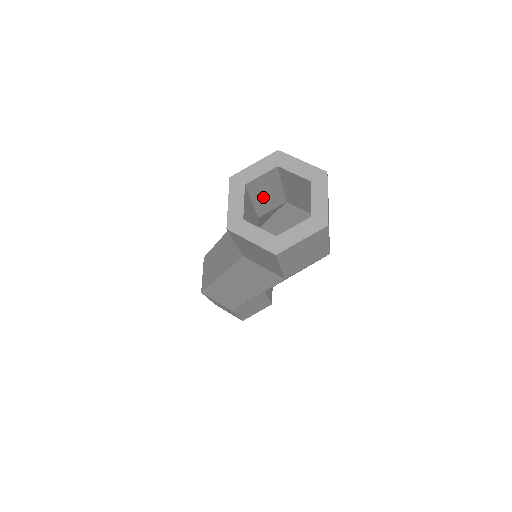
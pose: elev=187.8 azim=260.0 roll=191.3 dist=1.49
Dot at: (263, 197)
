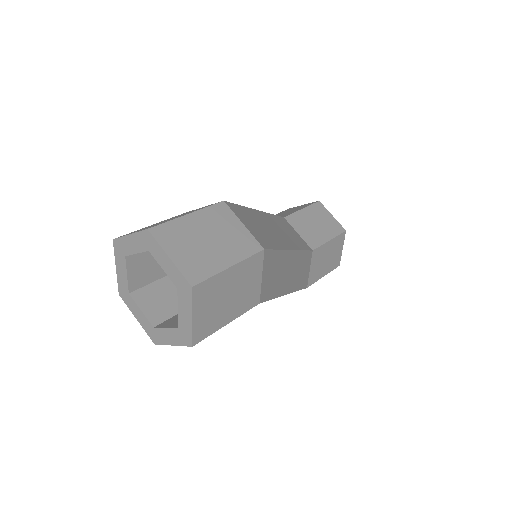
Dot at: occluded
